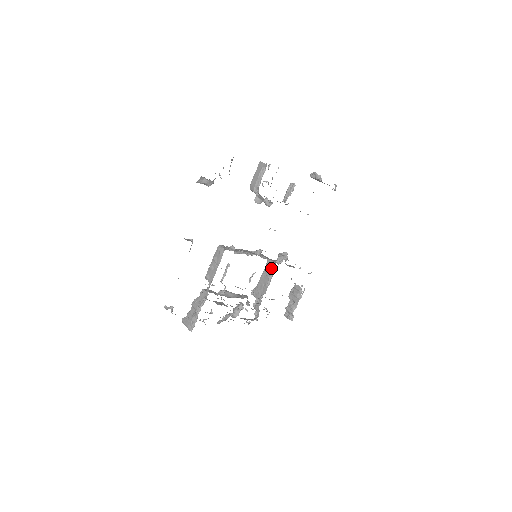
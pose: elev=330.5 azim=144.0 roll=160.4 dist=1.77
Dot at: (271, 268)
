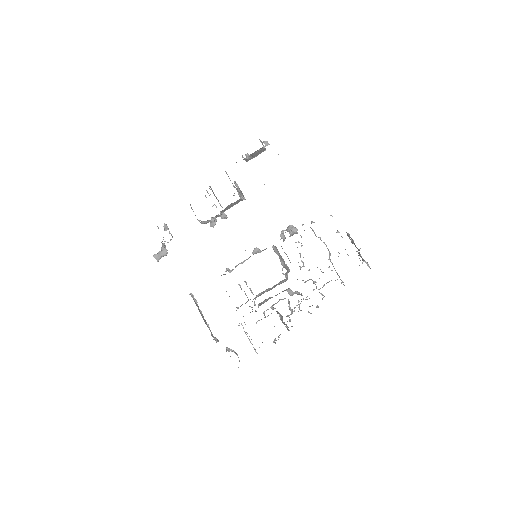
Dot at: occluded
